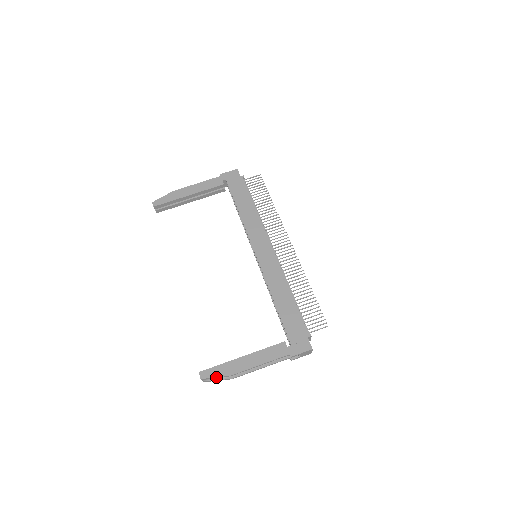
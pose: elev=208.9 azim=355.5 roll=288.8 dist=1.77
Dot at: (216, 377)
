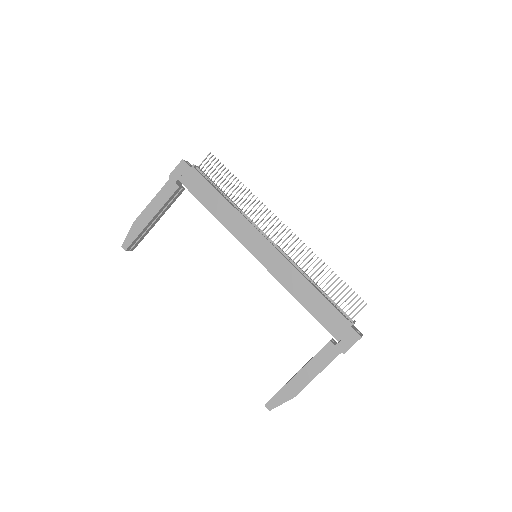
Dot at: (282, 403)
